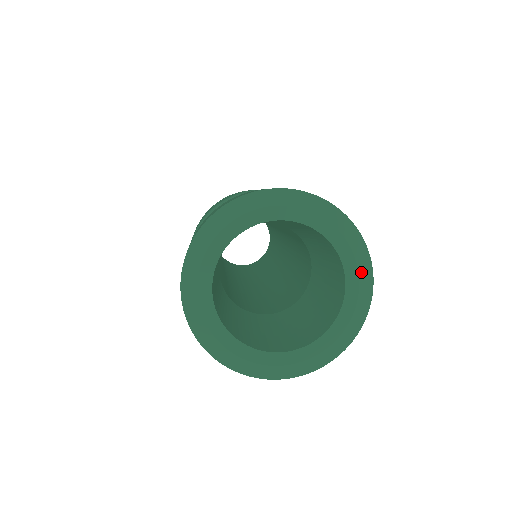
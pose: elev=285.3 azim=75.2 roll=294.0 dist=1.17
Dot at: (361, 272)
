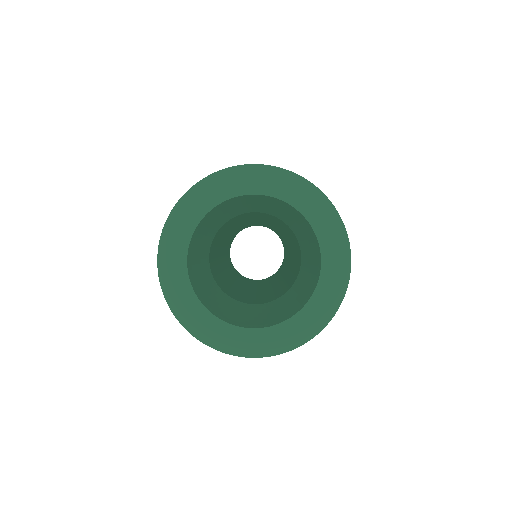
Dot at: (338, 262)
